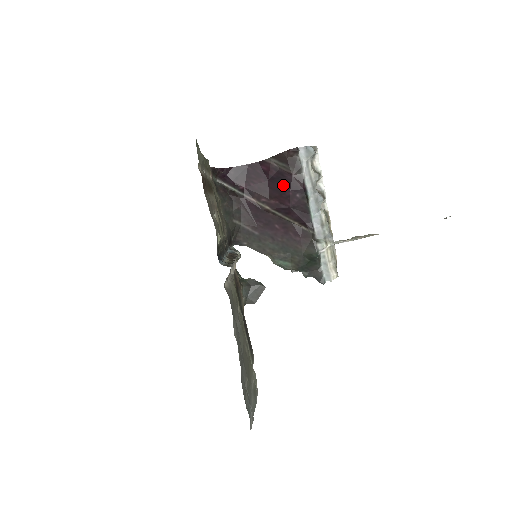
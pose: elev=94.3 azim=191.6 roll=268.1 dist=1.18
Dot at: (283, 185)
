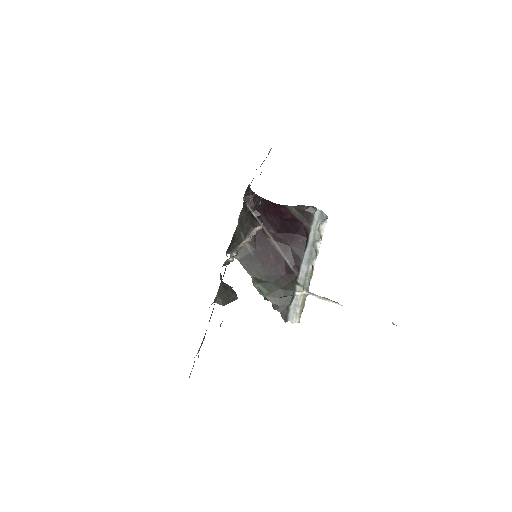
Dot at: (293, 228)
